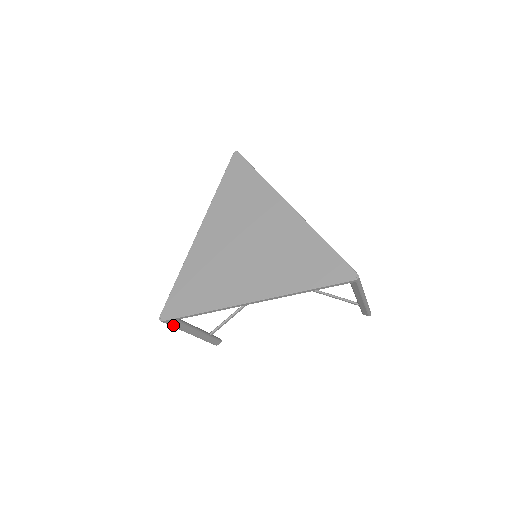
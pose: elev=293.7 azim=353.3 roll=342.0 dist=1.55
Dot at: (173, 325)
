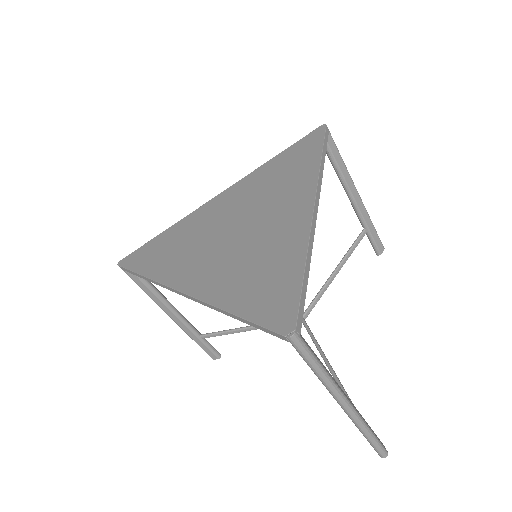
Dot at: (136, 282)
